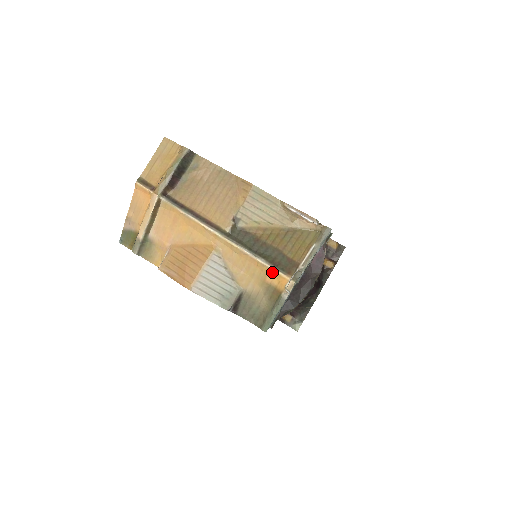
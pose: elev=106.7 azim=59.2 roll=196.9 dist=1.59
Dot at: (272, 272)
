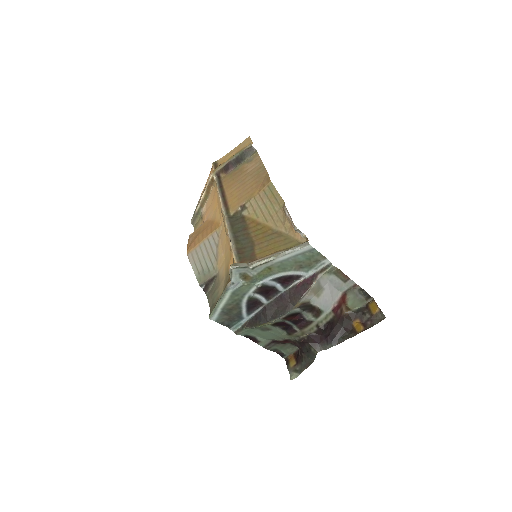
Dot at: (233, 257)
